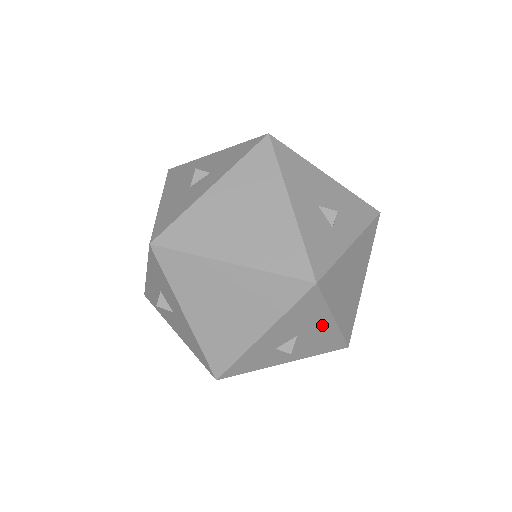
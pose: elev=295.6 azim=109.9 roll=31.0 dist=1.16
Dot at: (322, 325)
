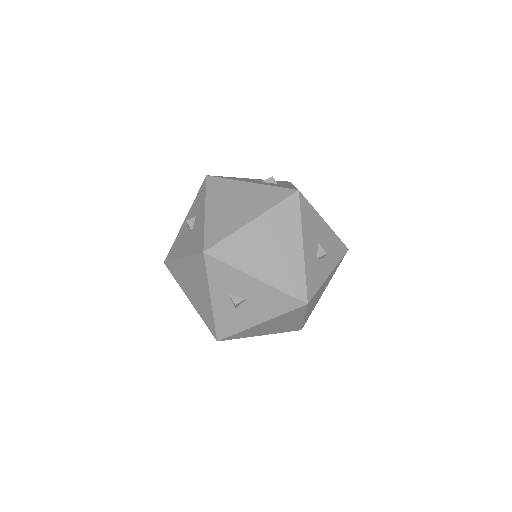
Dot at: (323, 229)
